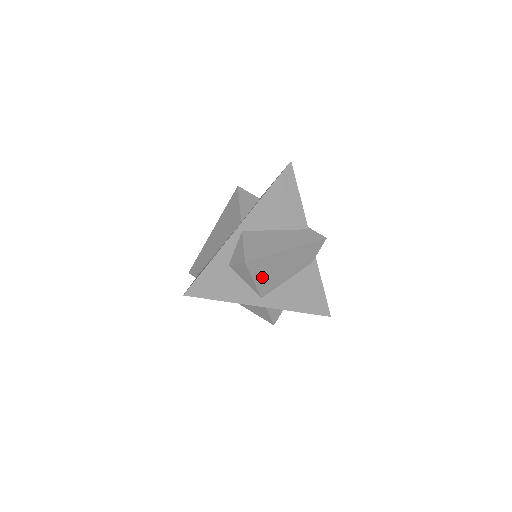
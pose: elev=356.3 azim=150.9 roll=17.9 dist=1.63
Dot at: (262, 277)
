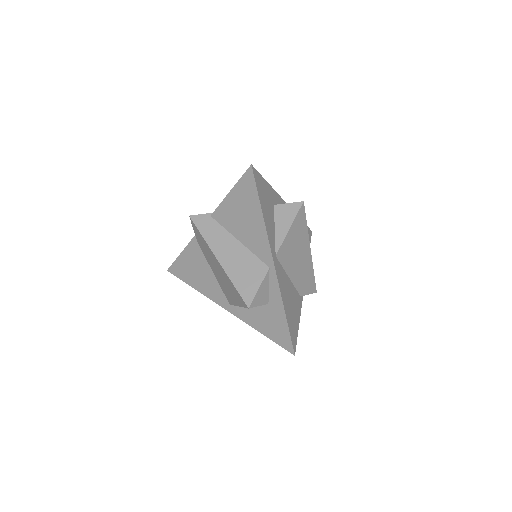
Dot at: (292, 237)
